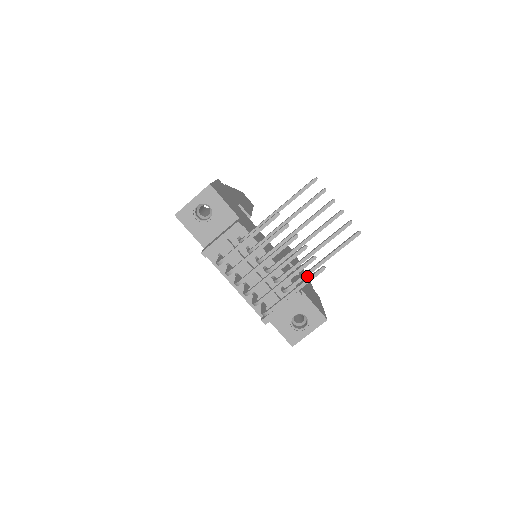
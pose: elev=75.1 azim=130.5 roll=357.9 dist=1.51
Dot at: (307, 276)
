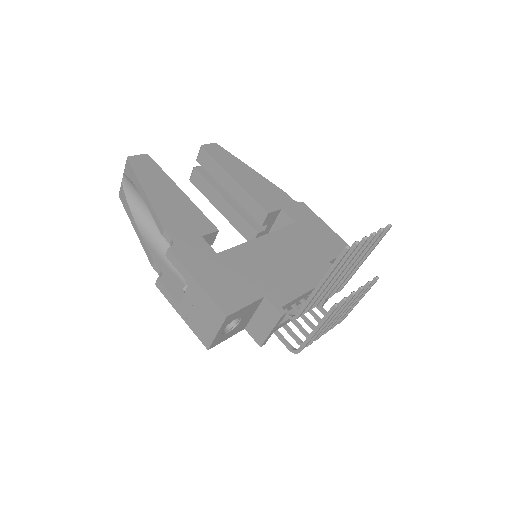
Dot at: (266, 179)
